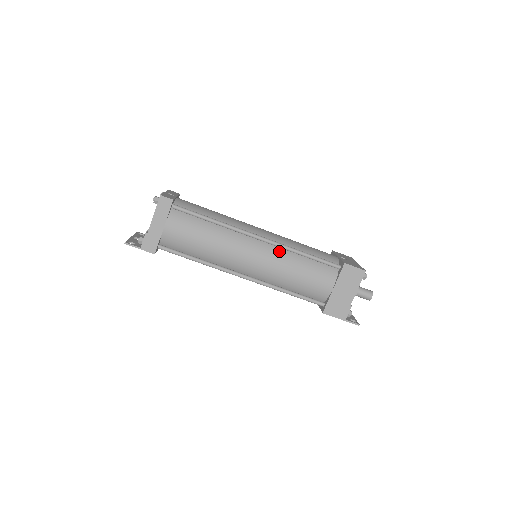
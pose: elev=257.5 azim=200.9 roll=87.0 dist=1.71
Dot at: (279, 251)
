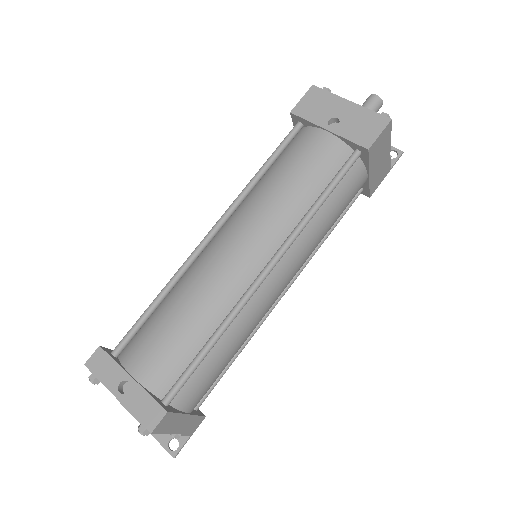
Dot at: (296, 242)
